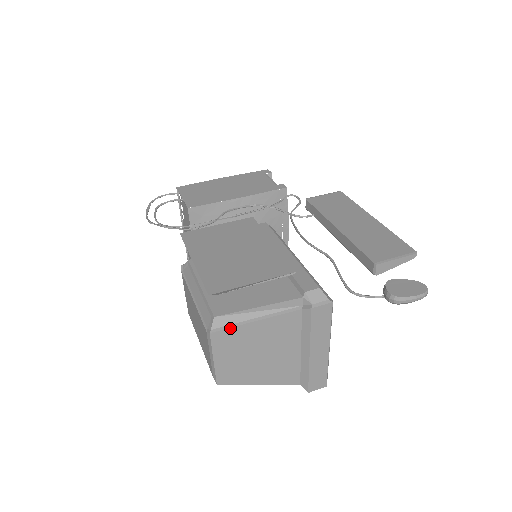
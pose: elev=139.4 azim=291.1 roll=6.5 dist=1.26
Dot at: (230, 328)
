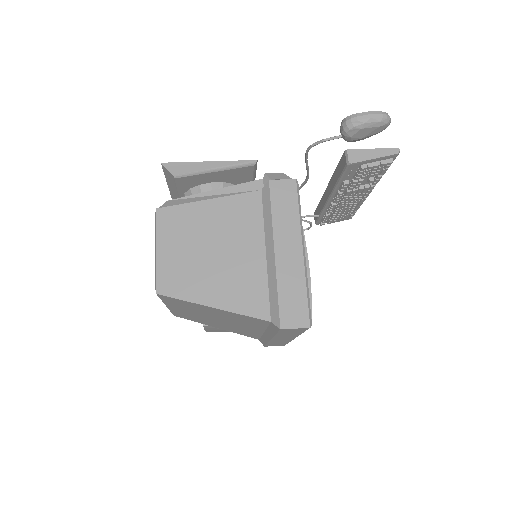
Dot at: (179, 205)
